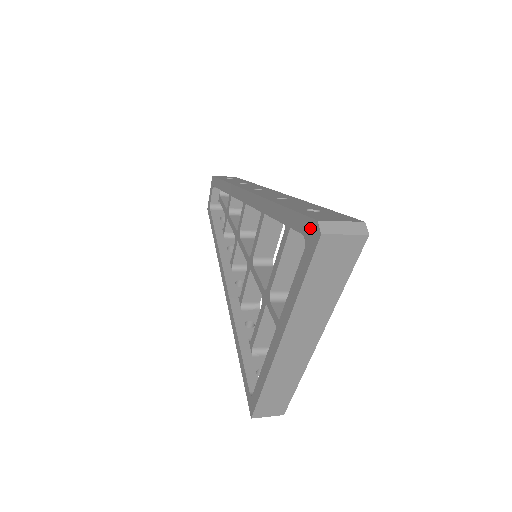
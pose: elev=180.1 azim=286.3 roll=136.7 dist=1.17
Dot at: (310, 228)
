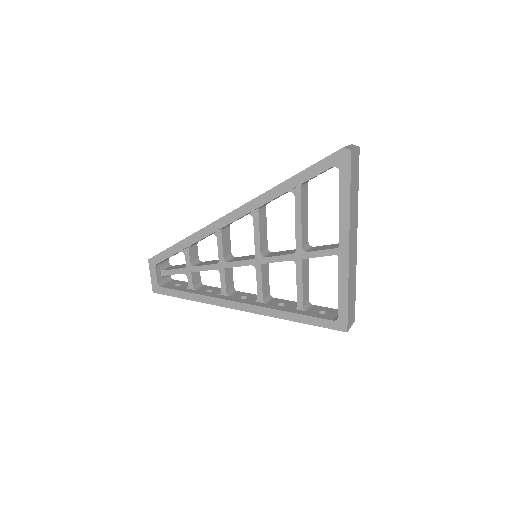
Dot at: (338, 157)
